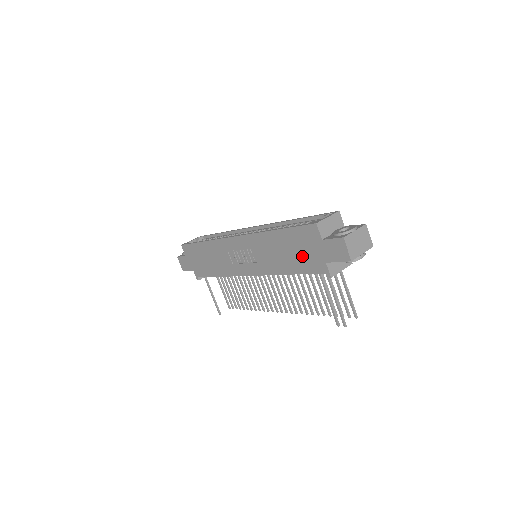
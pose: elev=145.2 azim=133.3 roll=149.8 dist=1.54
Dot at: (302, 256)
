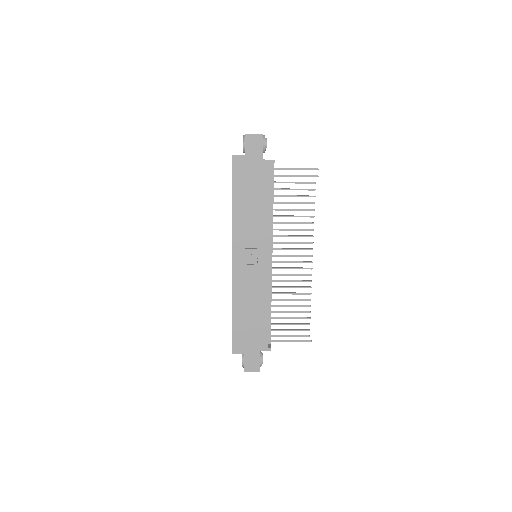
Dot at: (256, 182)
